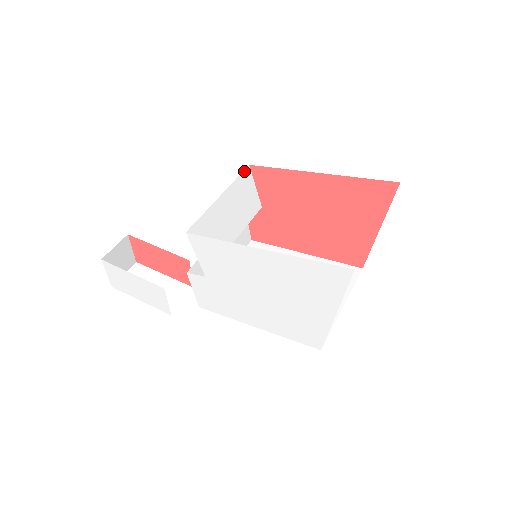
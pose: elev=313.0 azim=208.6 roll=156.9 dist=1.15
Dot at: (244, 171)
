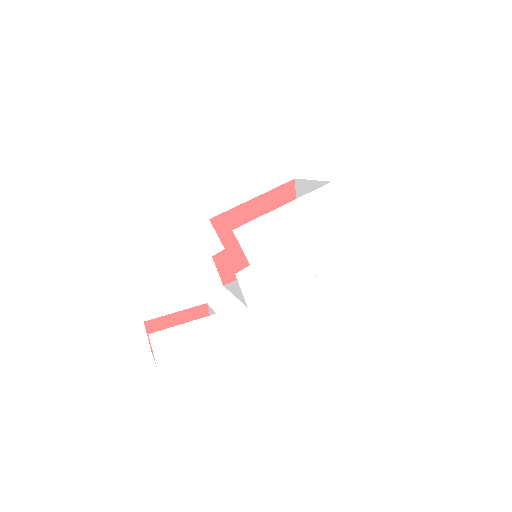
Dot at: occluded
